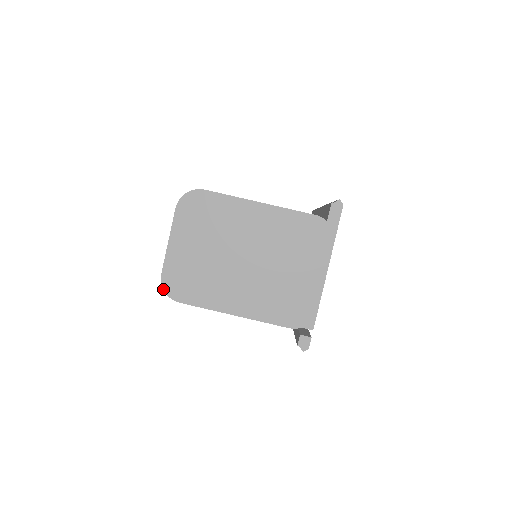
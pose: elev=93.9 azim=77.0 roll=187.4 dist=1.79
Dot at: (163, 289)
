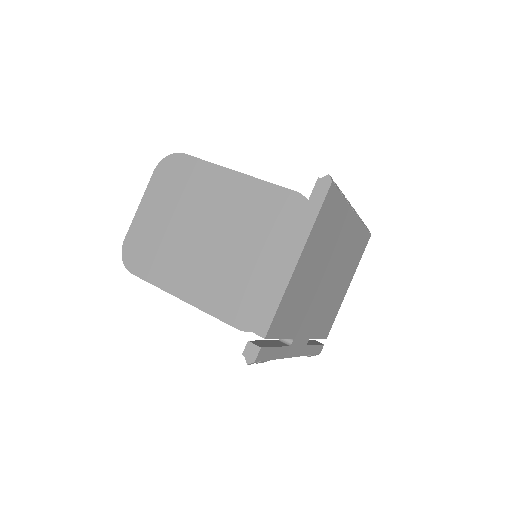
Dot at: (122, 256)
